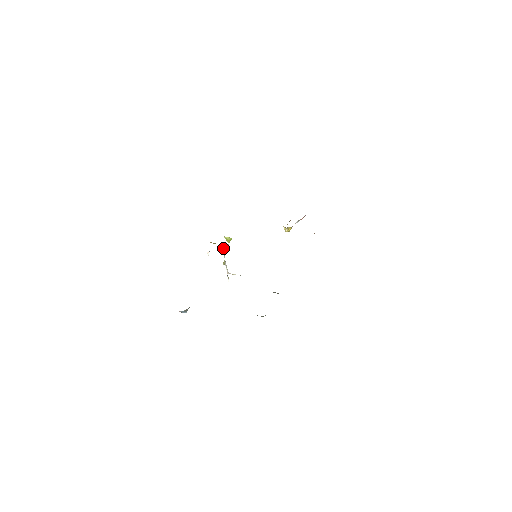
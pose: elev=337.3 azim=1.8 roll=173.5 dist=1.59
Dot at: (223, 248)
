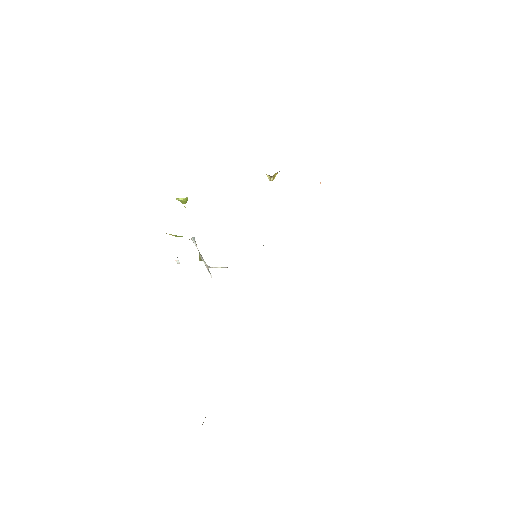
Dot at: (193, 240)
